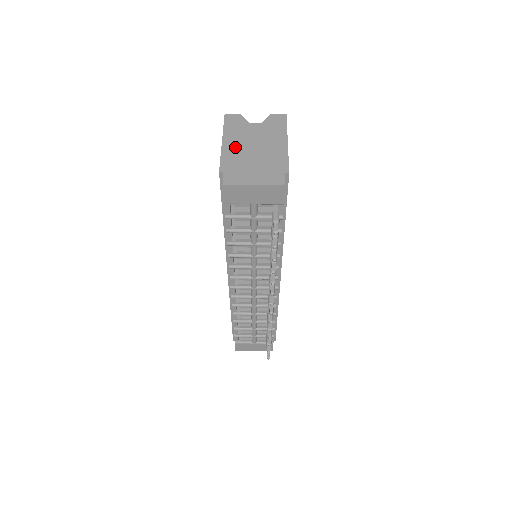
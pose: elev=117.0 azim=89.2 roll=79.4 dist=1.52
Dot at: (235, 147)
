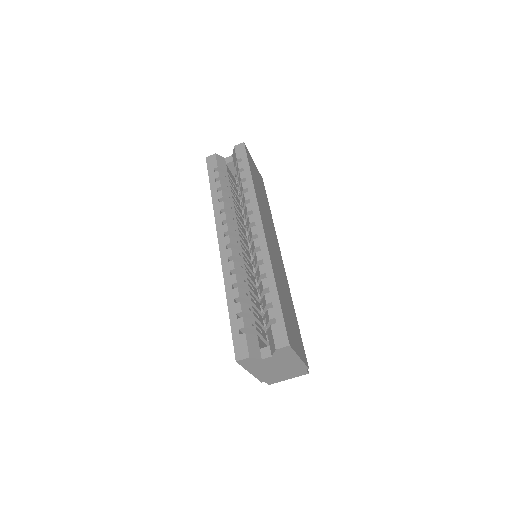
Dot at: (262, 372)
